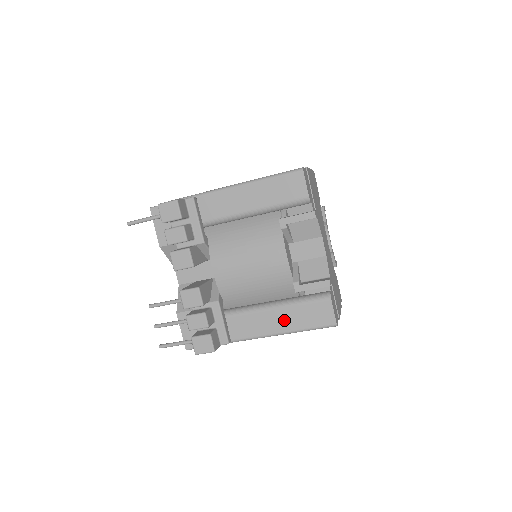
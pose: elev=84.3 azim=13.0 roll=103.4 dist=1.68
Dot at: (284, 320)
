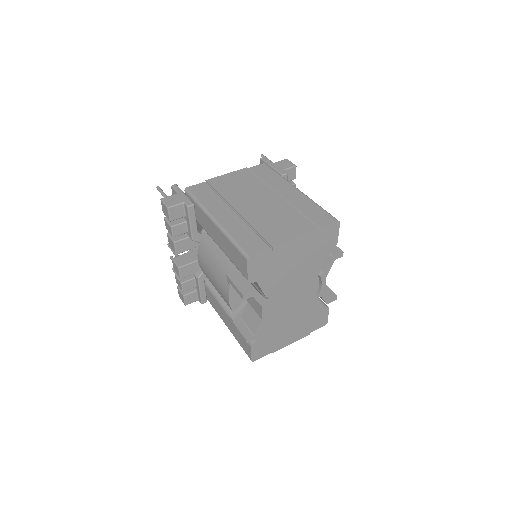
Dot at: (230, 325)
